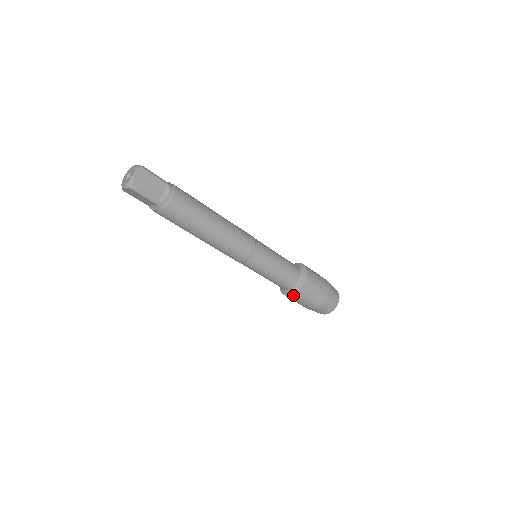
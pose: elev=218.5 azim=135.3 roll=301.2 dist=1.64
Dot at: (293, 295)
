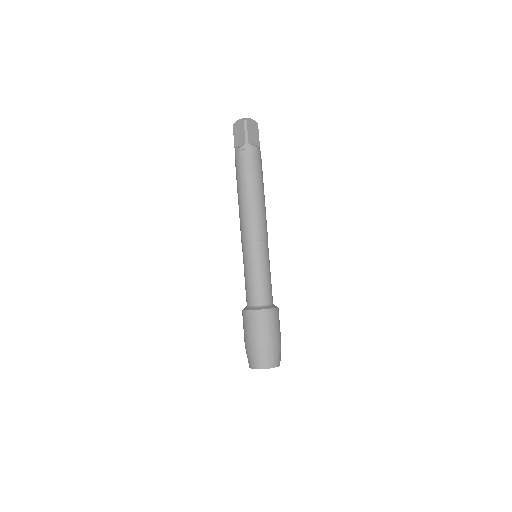
Dot at: (254, 311)
